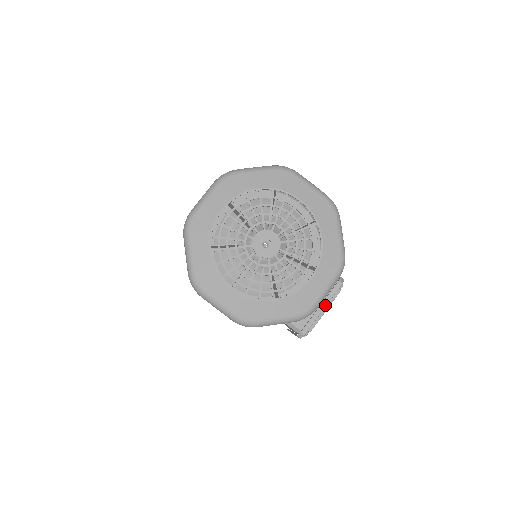
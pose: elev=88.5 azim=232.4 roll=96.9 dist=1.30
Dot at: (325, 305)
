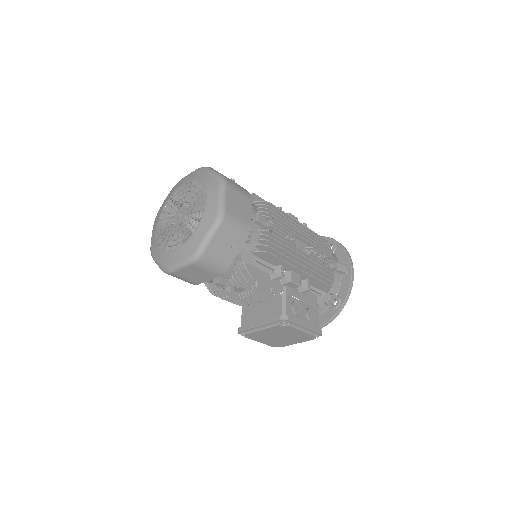
Dot at: (261, 324)
